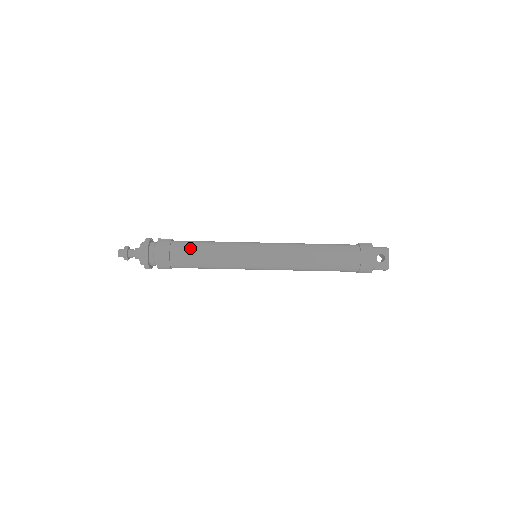
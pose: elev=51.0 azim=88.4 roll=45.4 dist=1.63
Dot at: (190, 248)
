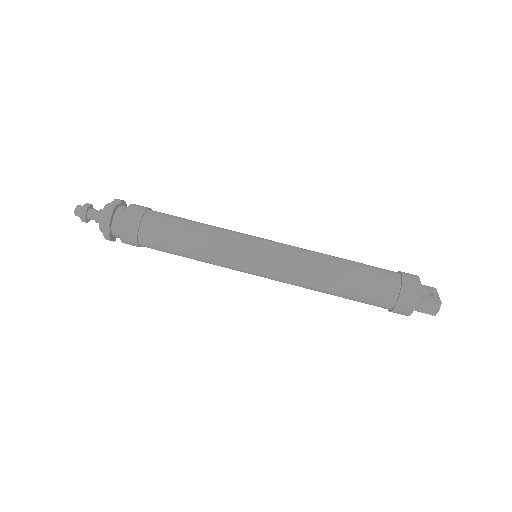
Dot at: (175, 216)
